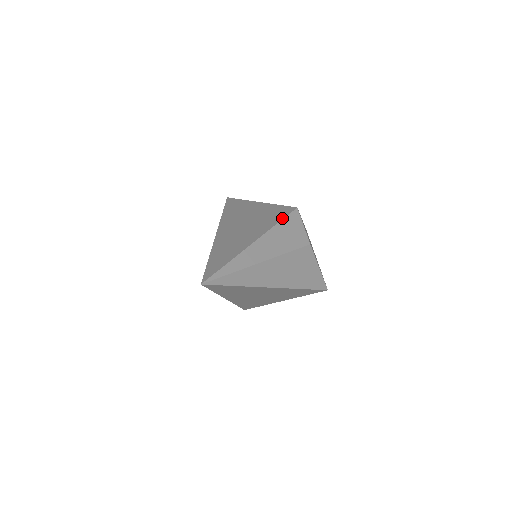
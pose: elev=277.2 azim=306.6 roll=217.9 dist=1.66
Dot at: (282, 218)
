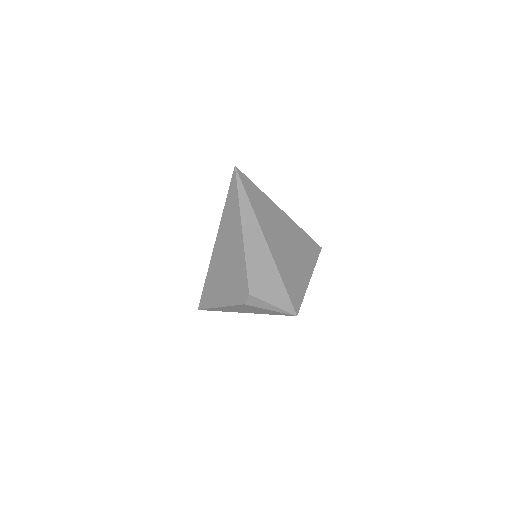
Dot at: occluded
